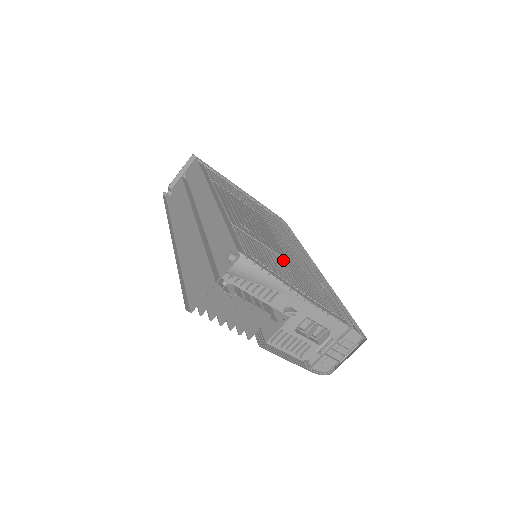
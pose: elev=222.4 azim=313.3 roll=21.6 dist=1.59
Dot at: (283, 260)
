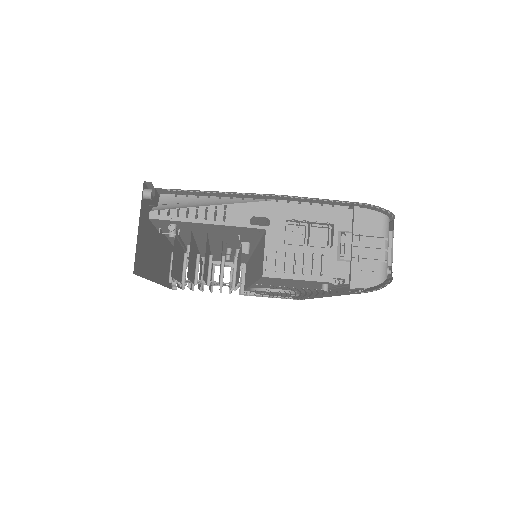
Dot at: occluded
